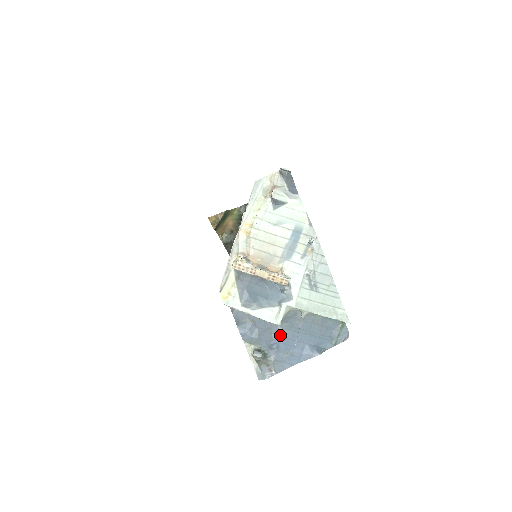
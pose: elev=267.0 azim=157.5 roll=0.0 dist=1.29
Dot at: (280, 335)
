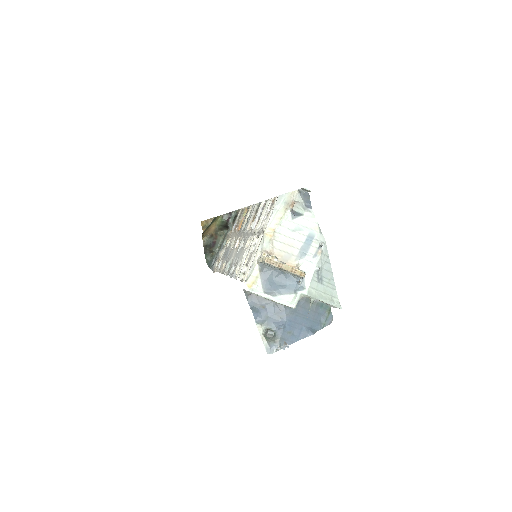
Dot at: (286, 318)
